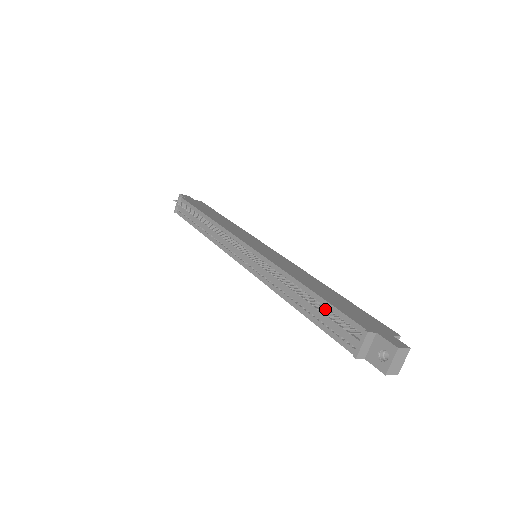
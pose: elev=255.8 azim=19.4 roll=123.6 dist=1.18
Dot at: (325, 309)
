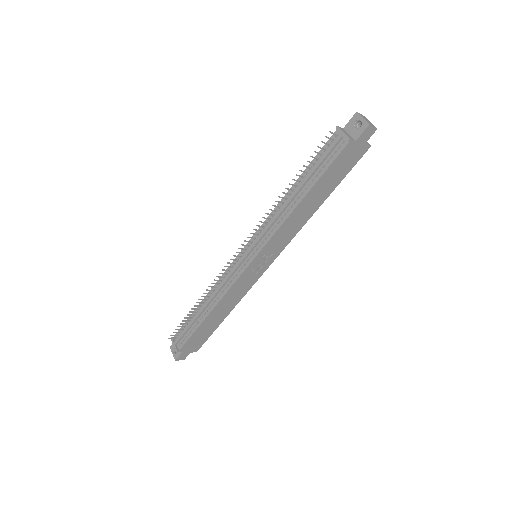
Dot at: (312, 163)
